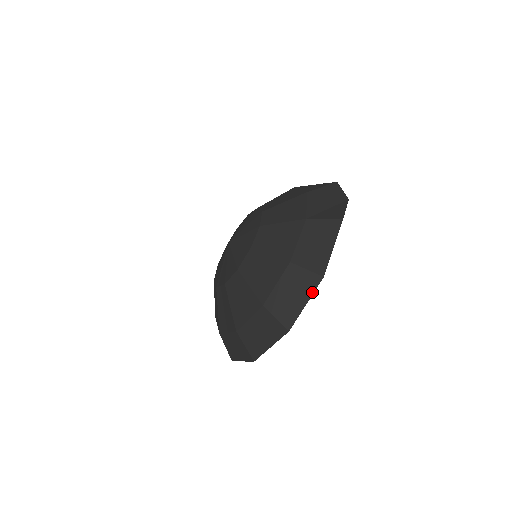
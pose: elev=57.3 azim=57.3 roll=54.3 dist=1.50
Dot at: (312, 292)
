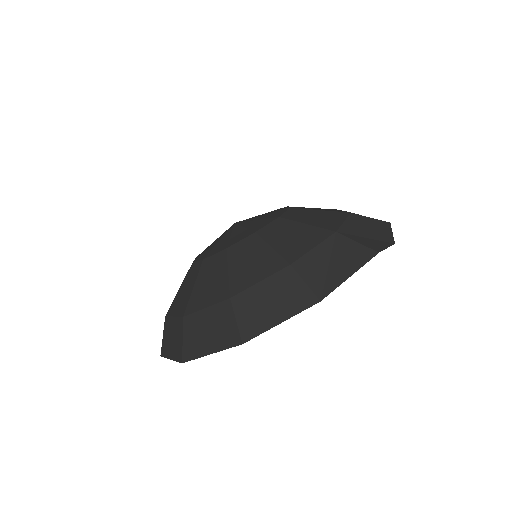
Dot at: (297, 312)
